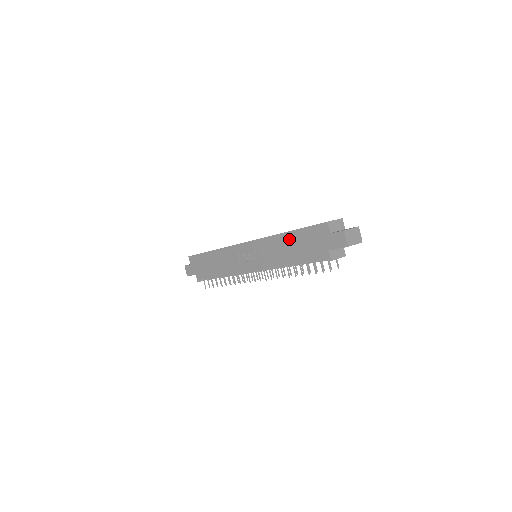
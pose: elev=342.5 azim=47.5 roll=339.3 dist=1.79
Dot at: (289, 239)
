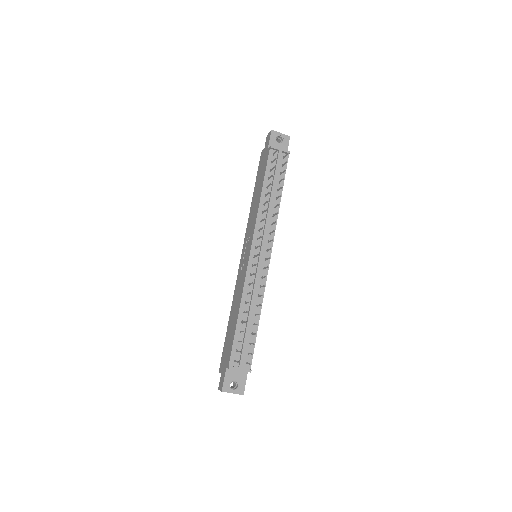
Dot at: (255, 194)
